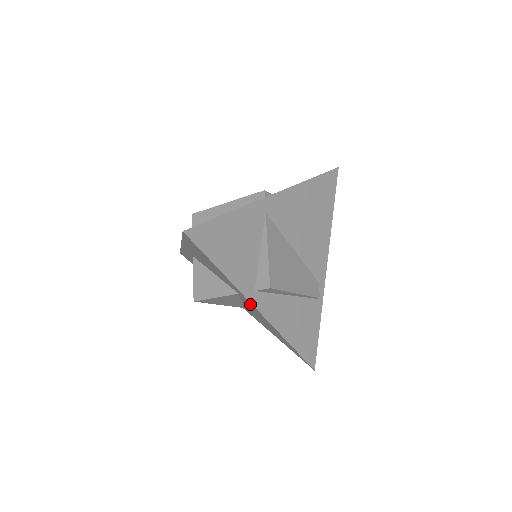
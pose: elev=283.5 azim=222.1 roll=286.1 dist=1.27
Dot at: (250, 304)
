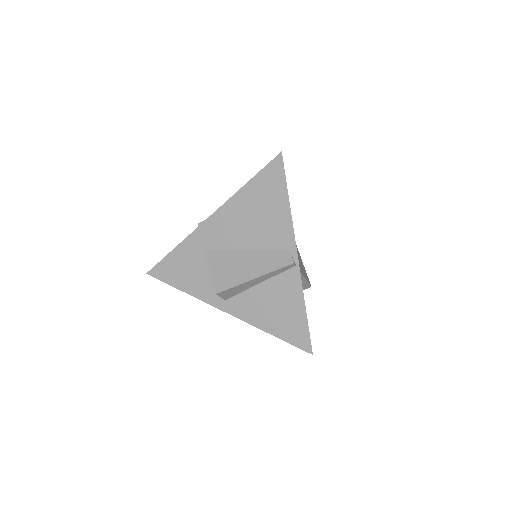
Dot at: occluded
